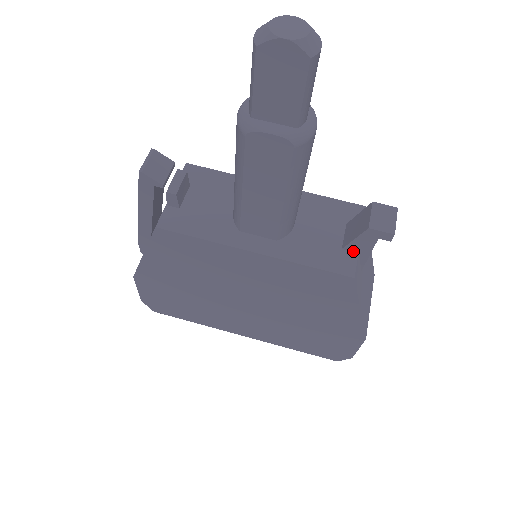
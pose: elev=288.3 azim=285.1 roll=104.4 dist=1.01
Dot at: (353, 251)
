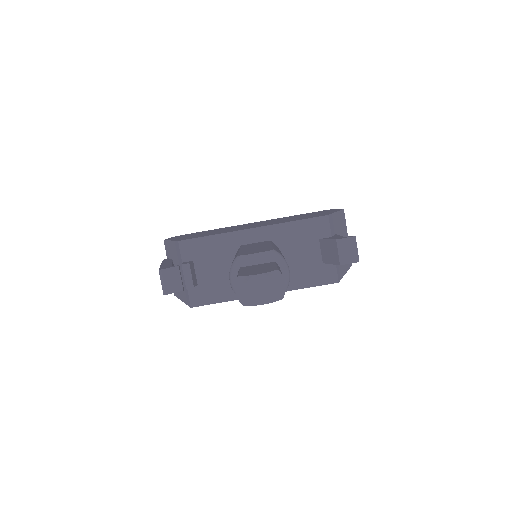
Dot at: occluded
